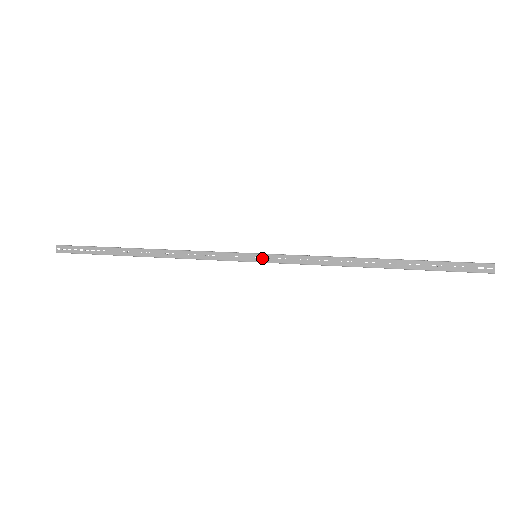
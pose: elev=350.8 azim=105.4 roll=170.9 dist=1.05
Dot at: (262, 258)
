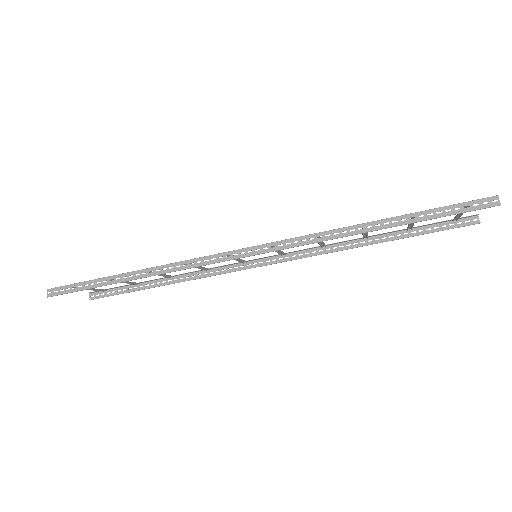
Dot at: (262, 263)
